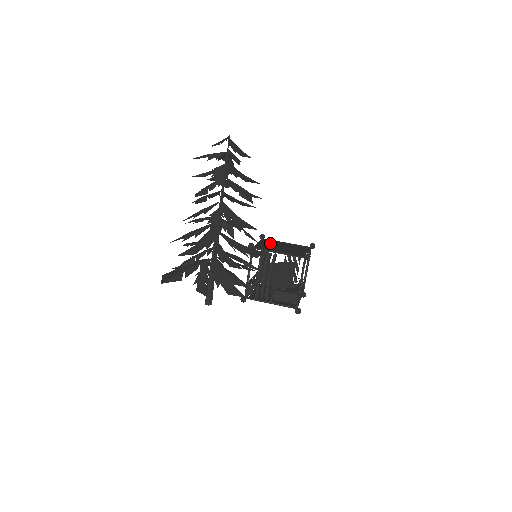
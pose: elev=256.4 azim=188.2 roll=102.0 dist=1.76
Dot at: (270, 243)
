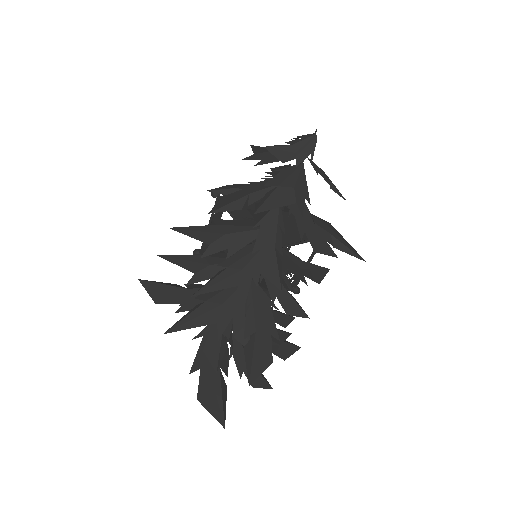
Dot at: (248, 214)
